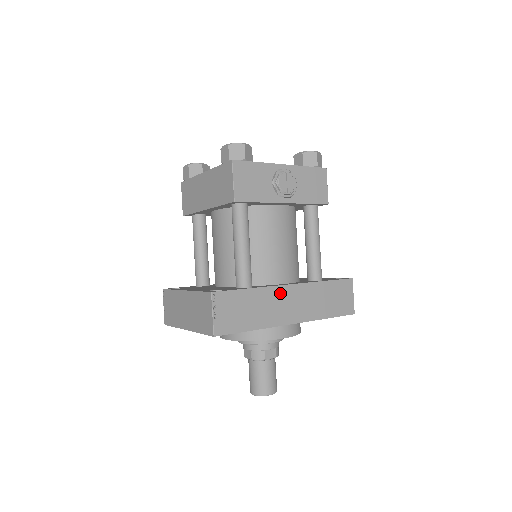
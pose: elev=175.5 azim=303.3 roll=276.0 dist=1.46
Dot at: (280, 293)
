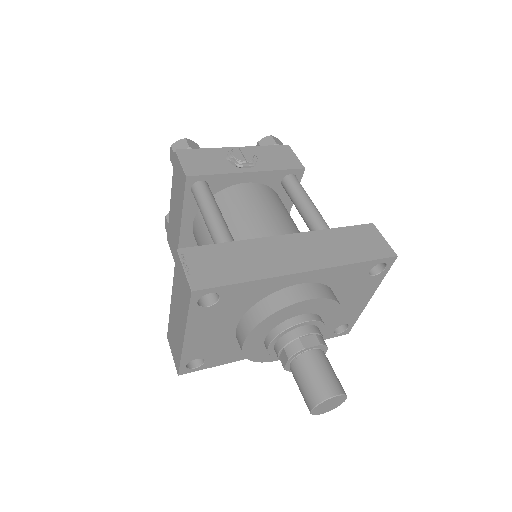
Dot at: (274, 243)
